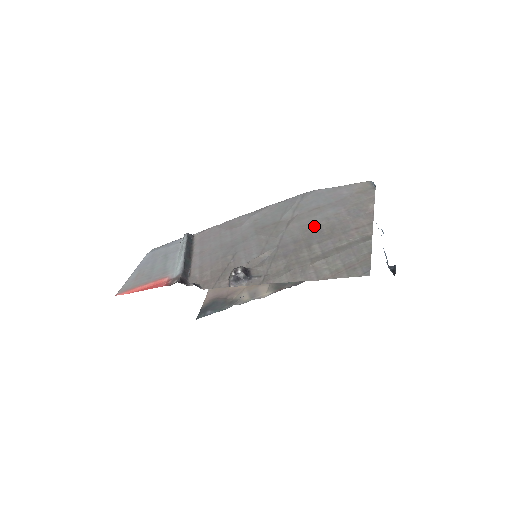
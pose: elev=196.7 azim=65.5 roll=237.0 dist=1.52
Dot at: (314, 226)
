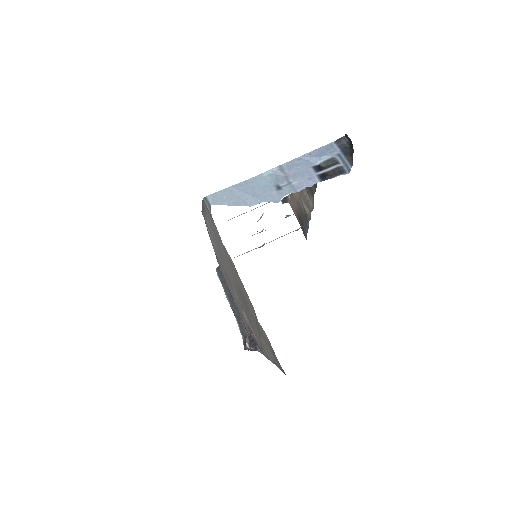
Dot at: (234, 282)
